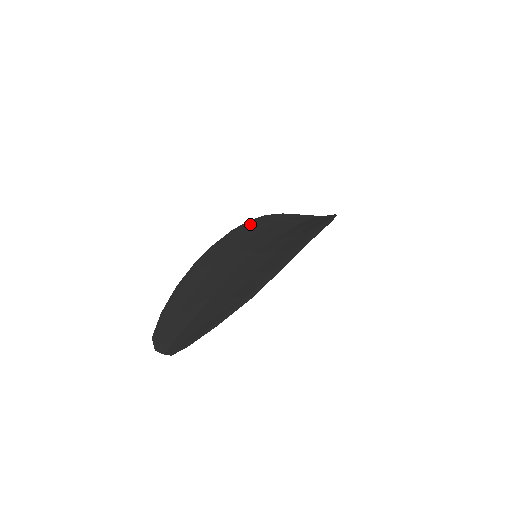
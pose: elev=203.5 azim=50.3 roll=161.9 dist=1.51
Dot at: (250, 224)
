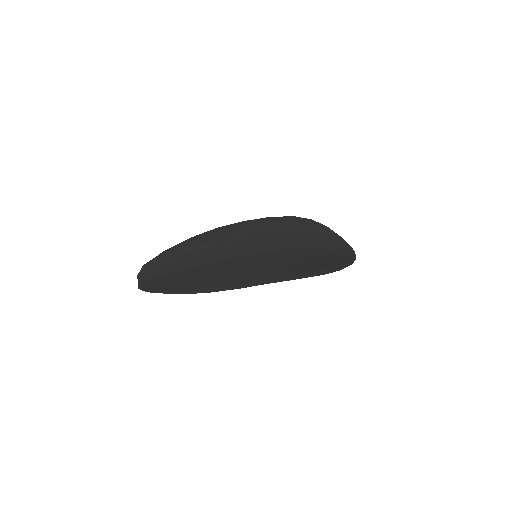
Dot at: (288, 221)
